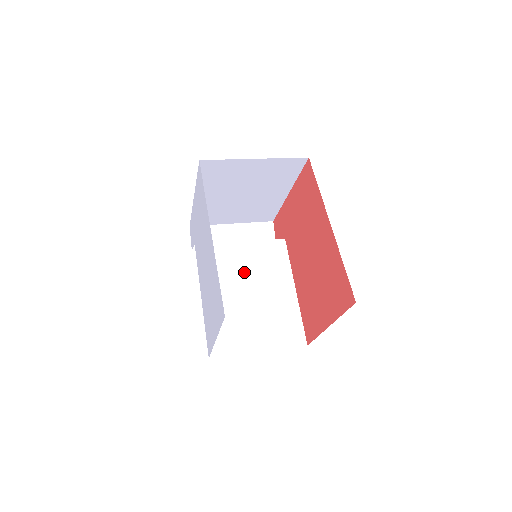
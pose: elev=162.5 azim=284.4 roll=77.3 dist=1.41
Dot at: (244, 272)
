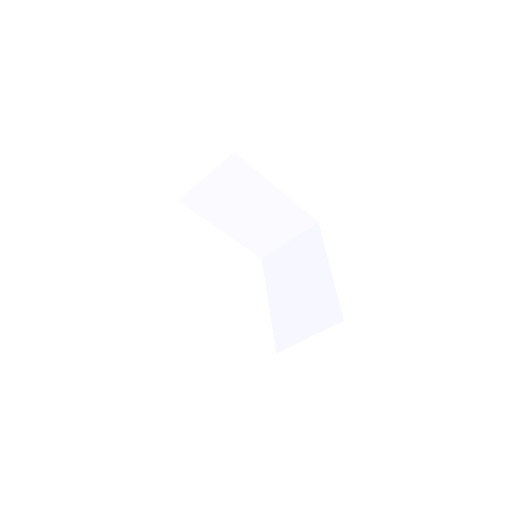
Dot at: occluded
